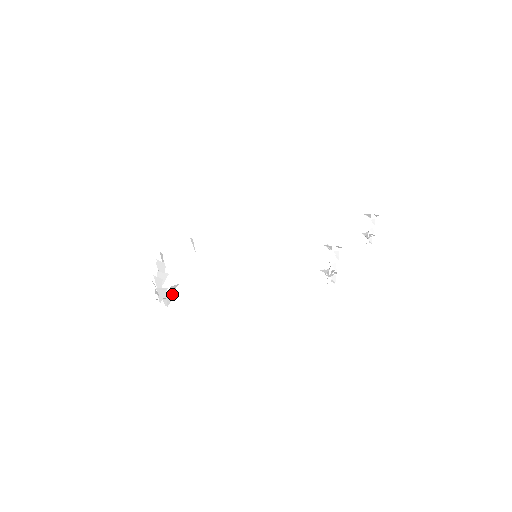
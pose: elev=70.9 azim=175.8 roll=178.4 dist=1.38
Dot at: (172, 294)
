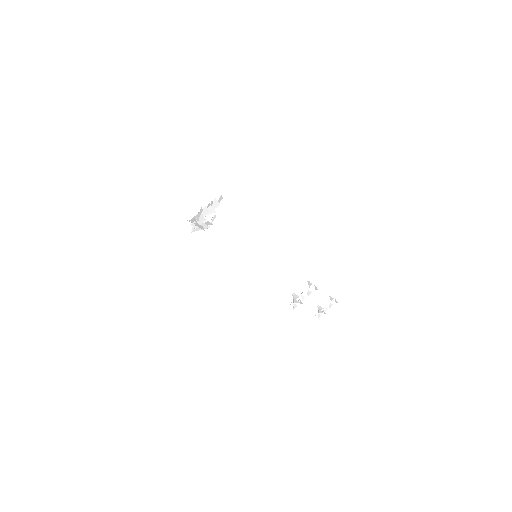
Dot at: (204, 226)
